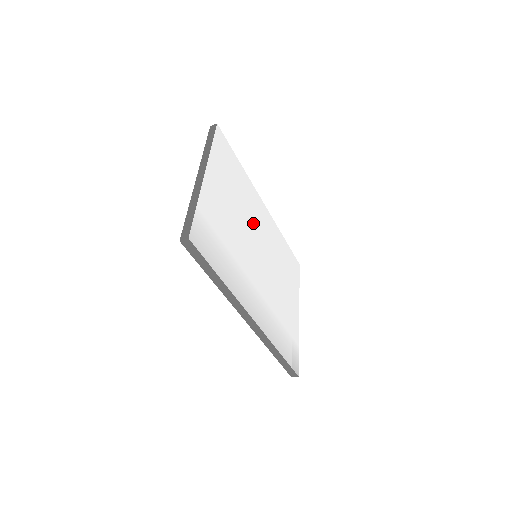
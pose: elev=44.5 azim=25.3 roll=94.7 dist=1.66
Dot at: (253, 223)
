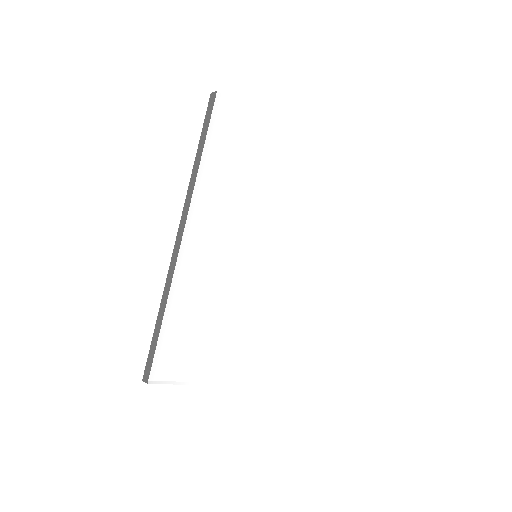
Dot at: (286, 242)
